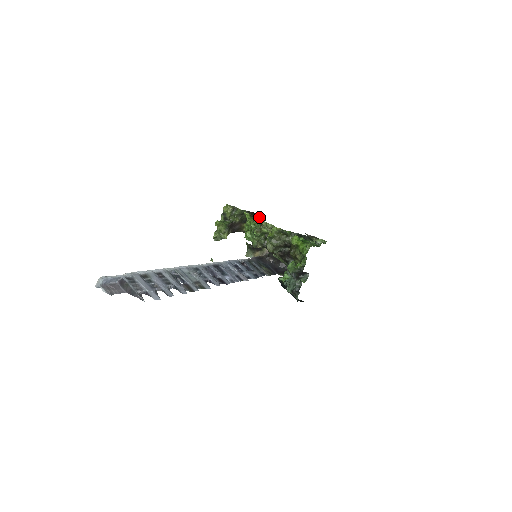
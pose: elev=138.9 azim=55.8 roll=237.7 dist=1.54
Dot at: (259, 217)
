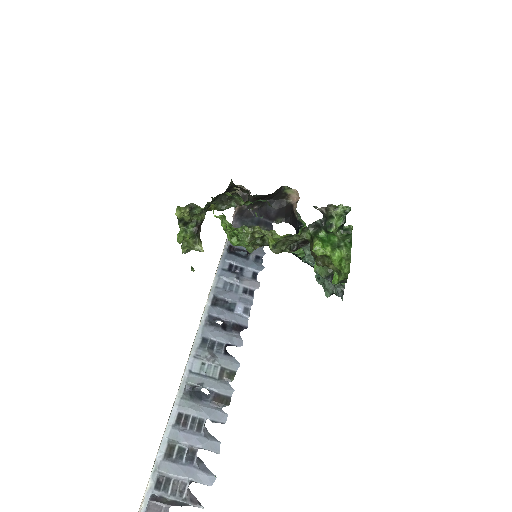
Dot at: occluded
